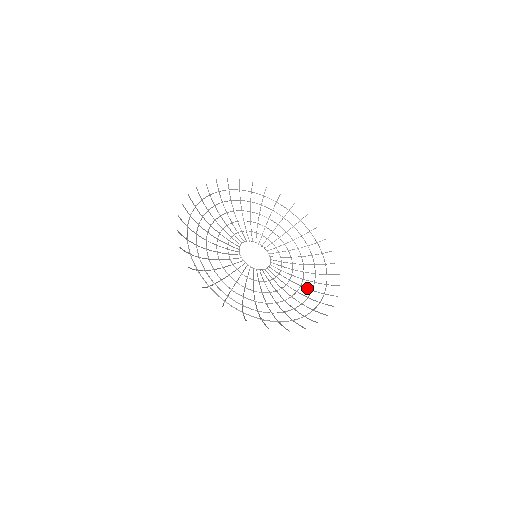
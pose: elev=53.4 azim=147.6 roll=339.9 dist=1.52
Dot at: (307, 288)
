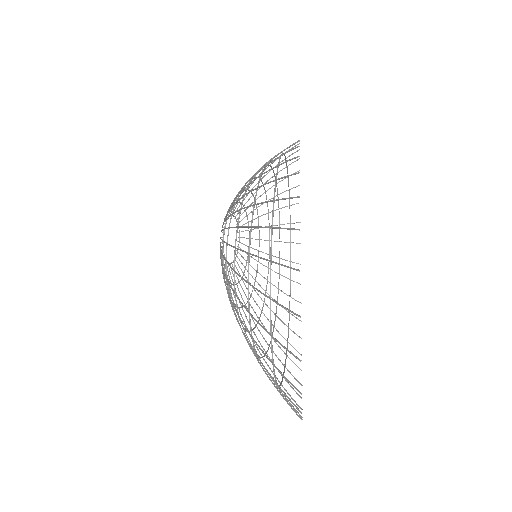
Dot at: occluded
